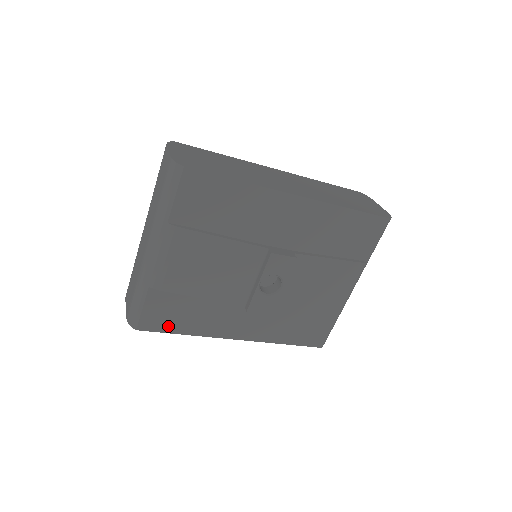
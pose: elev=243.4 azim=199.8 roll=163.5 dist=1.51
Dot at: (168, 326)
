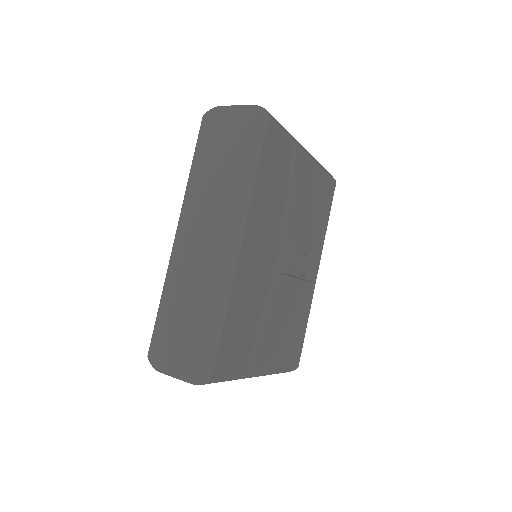
Dot at: (300, 341)
